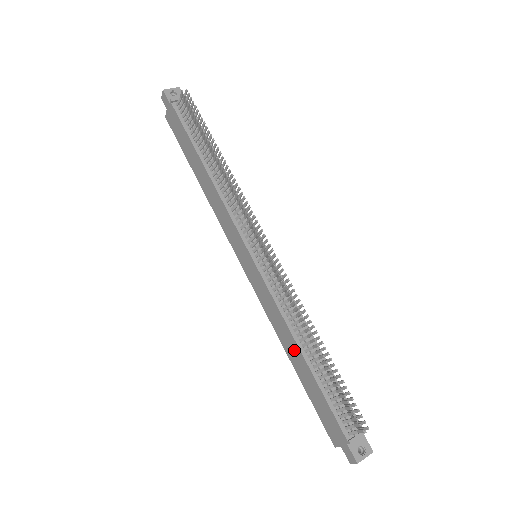
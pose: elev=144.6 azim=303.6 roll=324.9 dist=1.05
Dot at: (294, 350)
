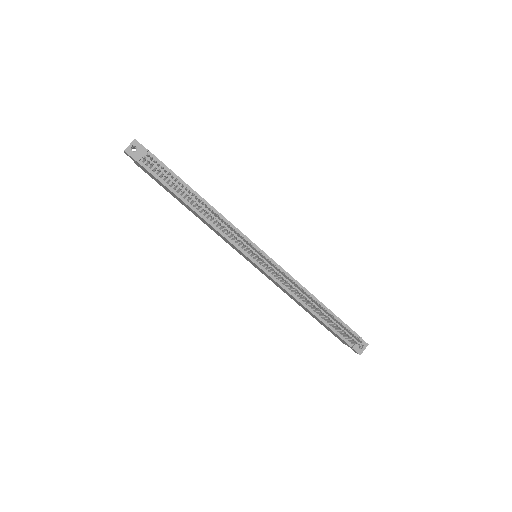
Dot at: (303, 307)
